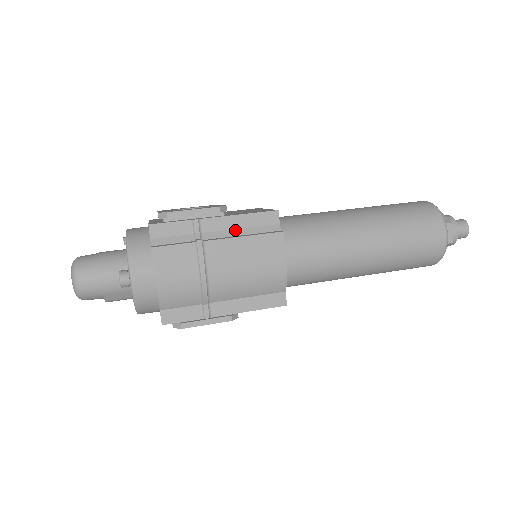
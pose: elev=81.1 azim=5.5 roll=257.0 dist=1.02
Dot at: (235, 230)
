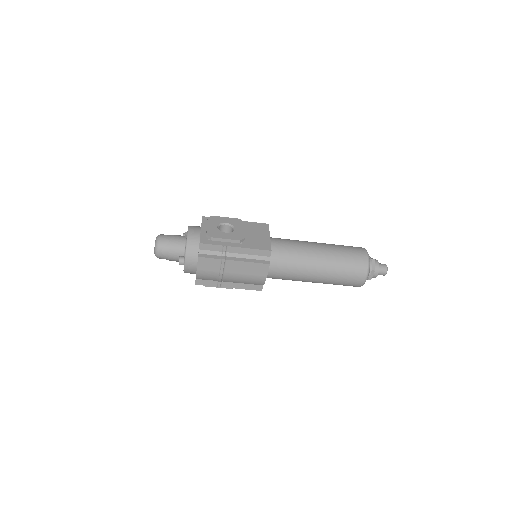
Dot at: (245, 255)
